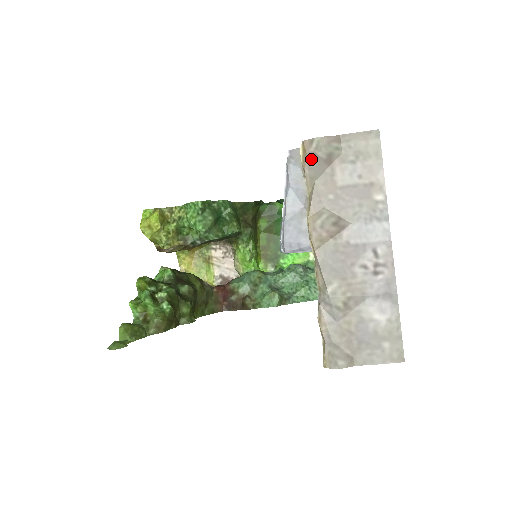
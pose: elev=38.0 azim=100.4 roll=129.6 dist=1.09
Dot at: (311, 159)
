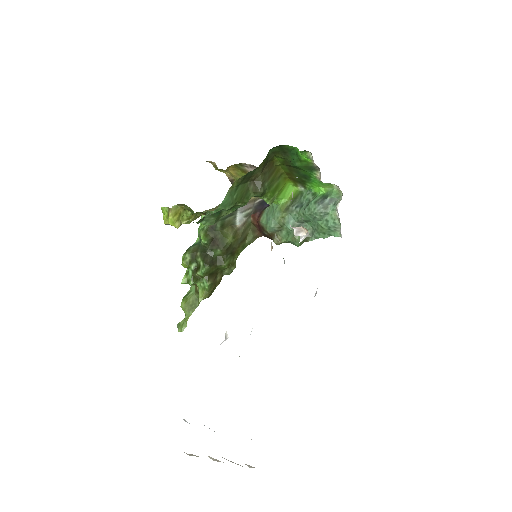
Dot at: occluded
